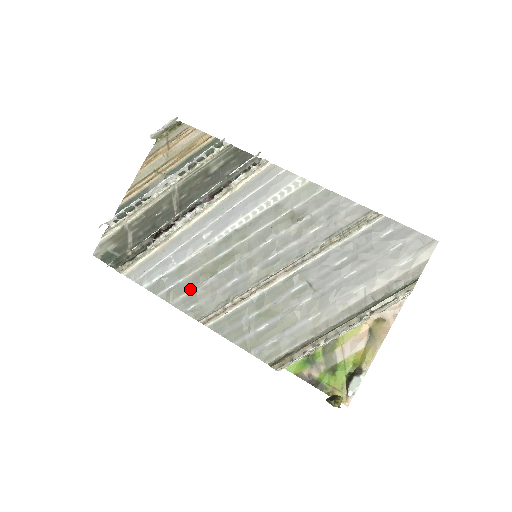
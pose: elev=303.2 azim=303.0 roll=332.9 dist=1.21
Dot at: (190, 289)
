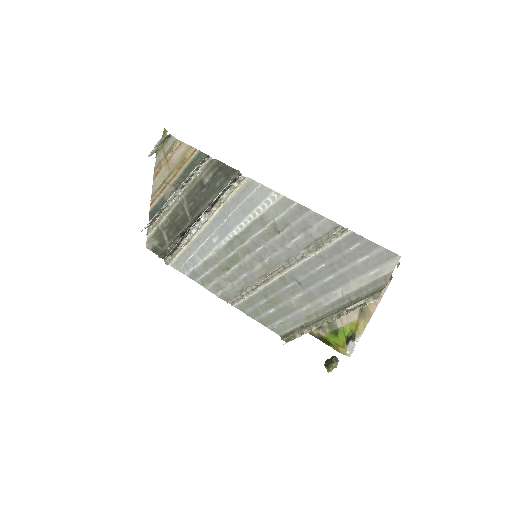
Dot at: (216, 279)
